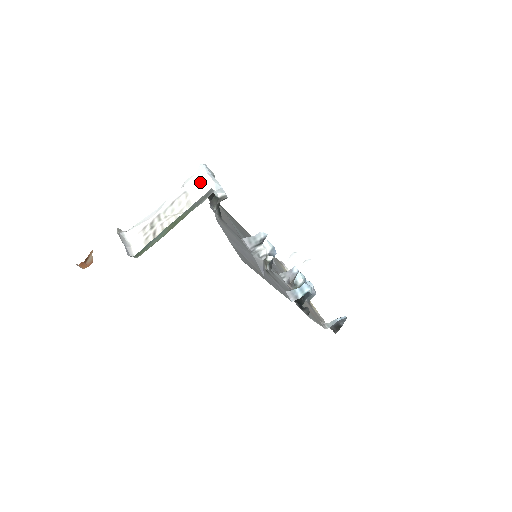
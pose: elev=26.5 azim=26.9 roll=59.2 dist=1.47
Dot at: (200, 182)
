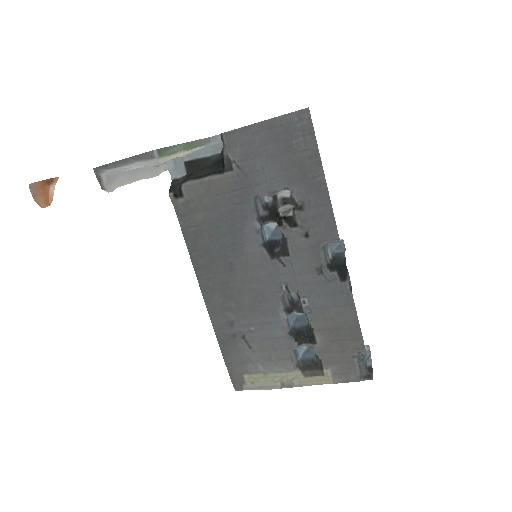
Dot at: occluded
